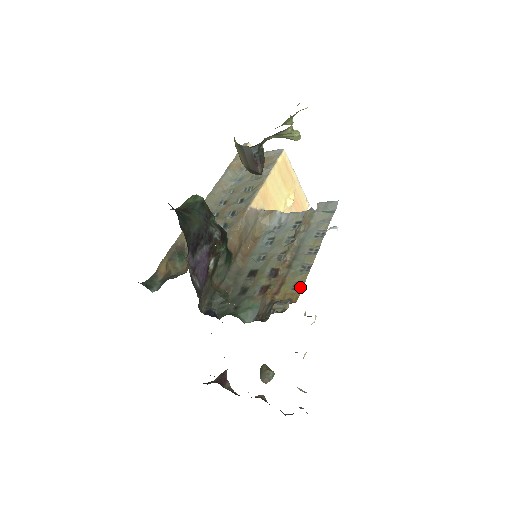
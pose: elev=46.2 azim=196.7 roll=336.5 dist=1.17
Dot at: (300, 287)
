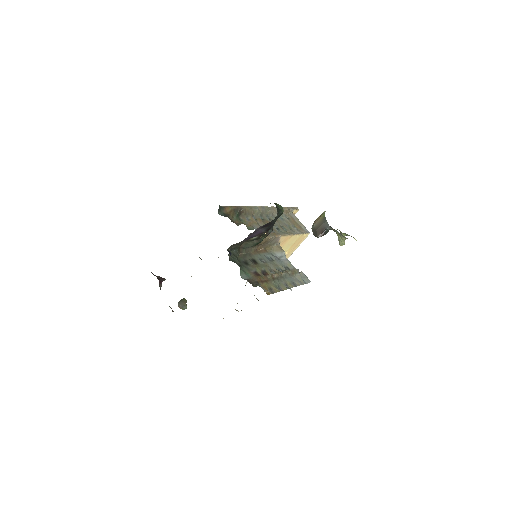
Dot at: (272, 292)
